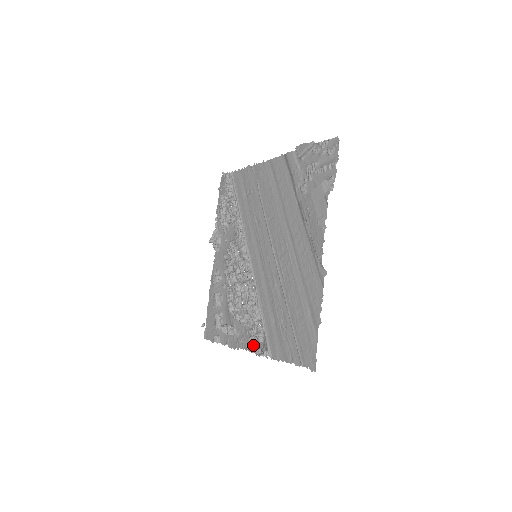
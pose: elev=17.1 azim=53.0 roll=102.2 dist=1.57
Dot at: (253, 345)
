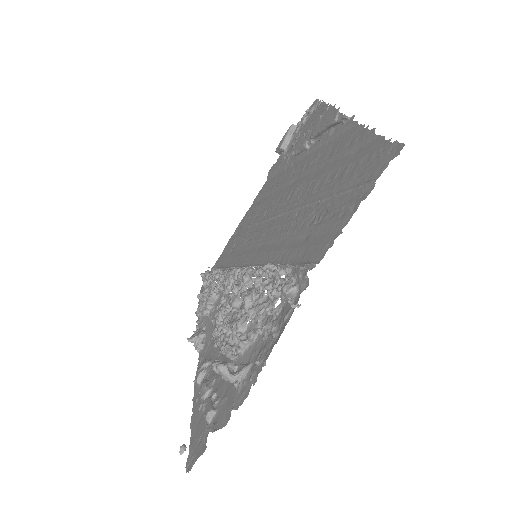
Dot at: (281, 327)
